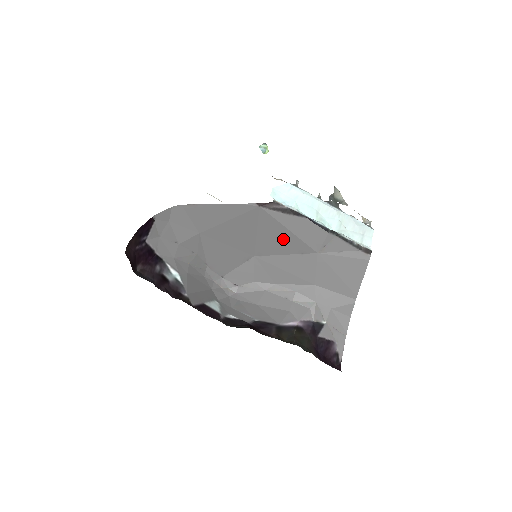
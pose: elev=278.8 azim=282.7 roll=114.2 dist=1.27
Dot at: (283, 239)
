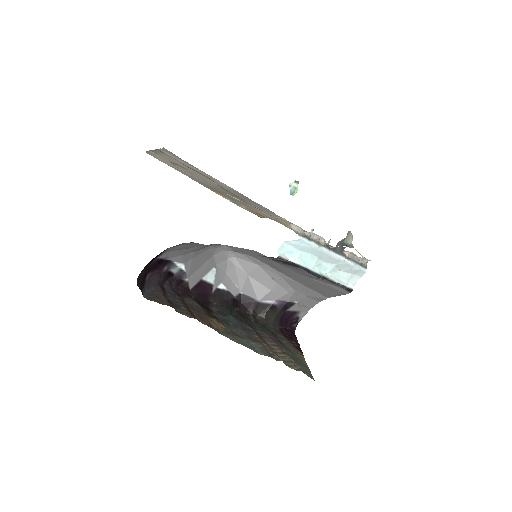
Dot at: occluded
